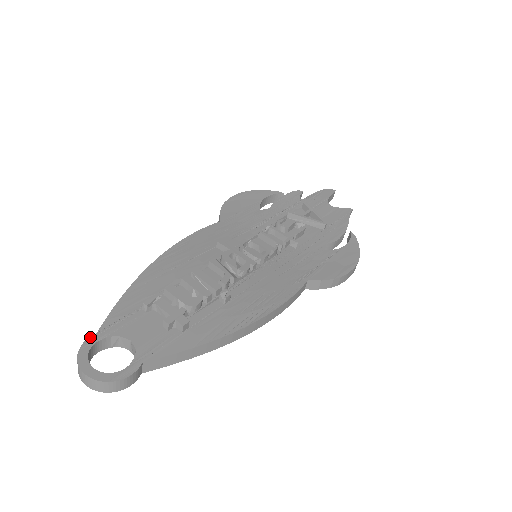
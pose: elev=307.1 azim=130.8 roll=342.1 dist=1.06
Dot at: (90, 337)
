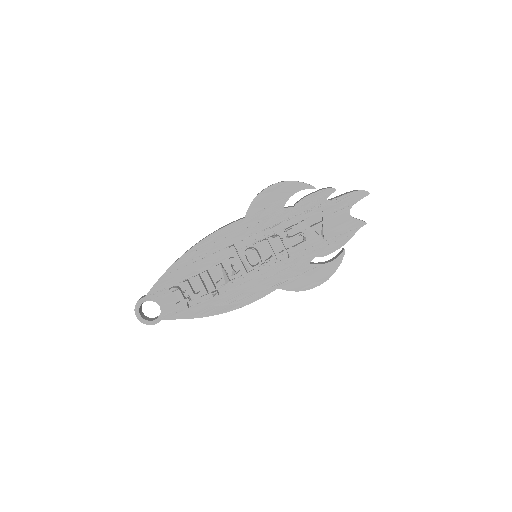
Dot at: (142, 298)
